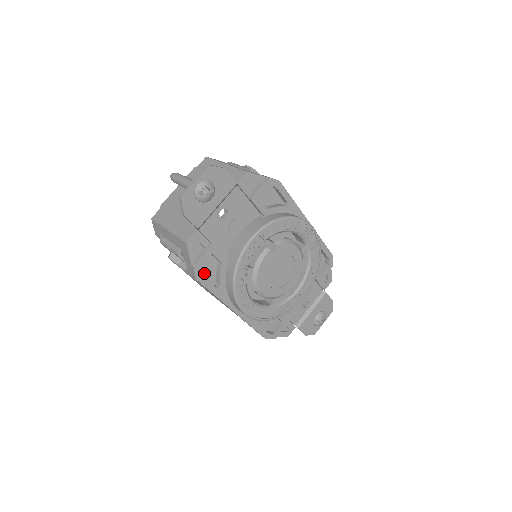
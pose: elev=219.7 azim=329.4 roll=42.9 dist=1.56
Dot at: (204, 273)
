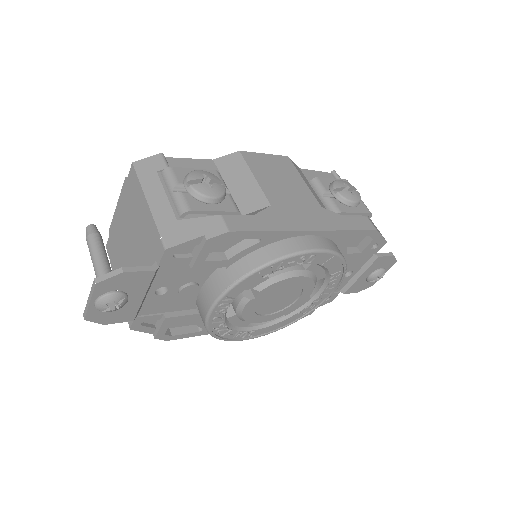
Dot at: (177, 325)
